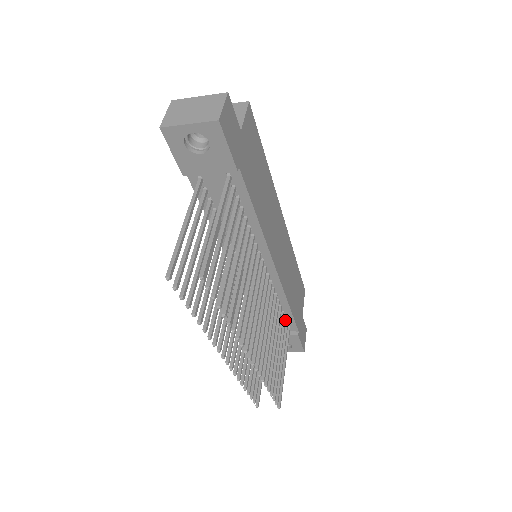
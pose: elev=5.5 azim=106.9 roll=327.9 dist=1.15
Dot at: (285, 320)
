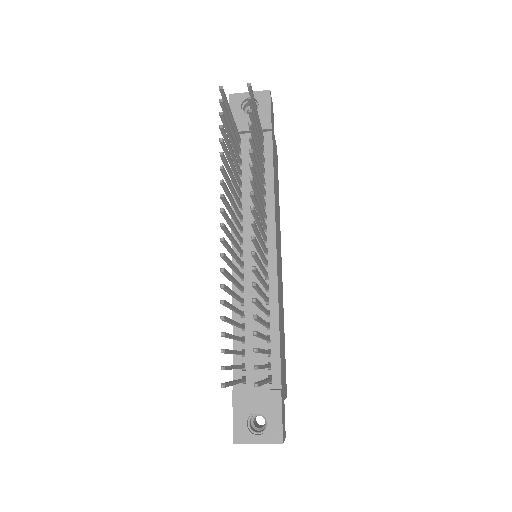
Dot at: (270, 351)
